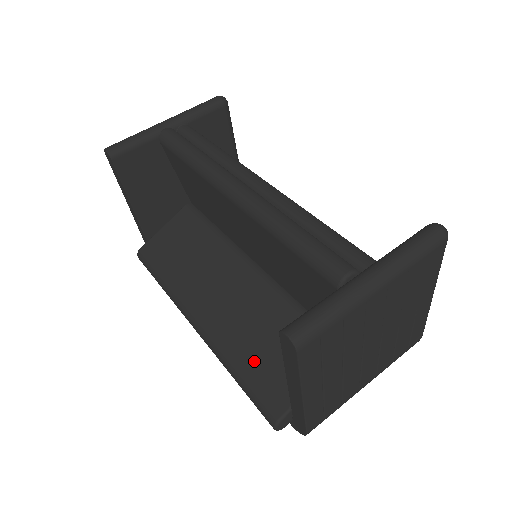
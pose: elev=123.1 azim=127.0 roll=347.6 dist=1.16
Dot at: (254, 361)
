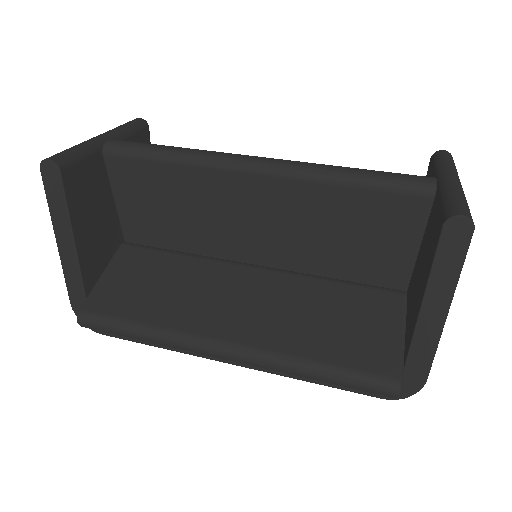
Dot at: (331, 344)
